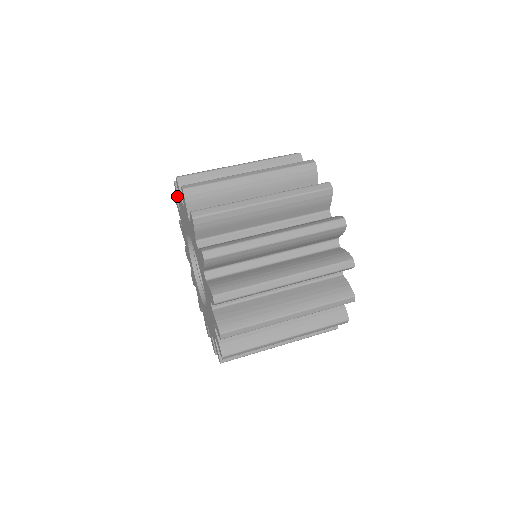
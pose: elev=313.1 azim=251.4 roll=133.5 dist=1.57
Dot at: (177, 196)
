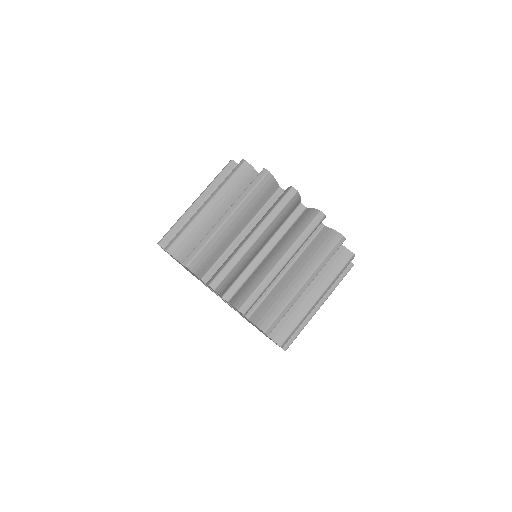
Dot at: occluded
